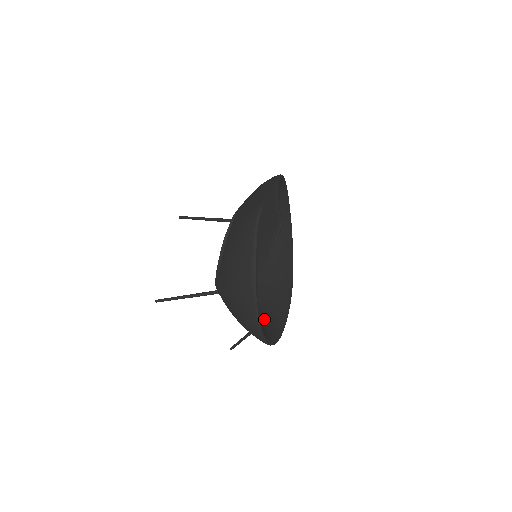
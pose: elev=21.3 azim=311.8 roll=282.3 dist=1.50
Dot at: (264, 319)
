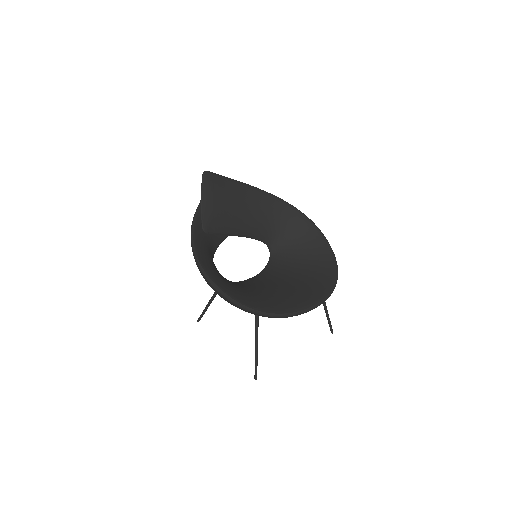
Dot at: (241, 292)
